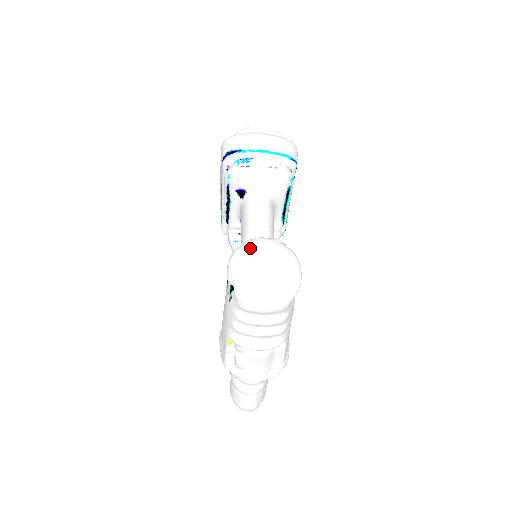
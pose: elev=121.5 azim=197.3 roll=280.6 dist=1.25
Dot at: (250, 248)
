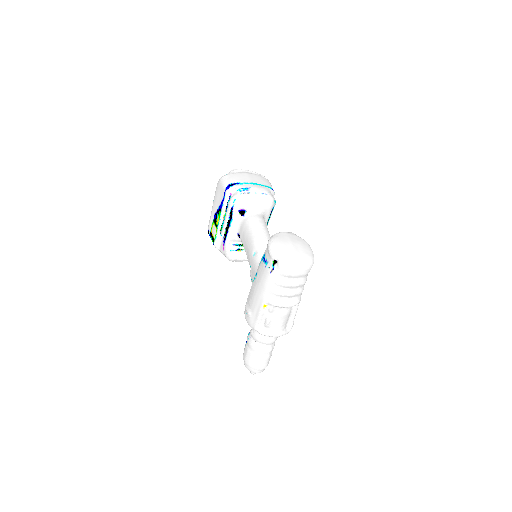
Dot at: (280, 237)
